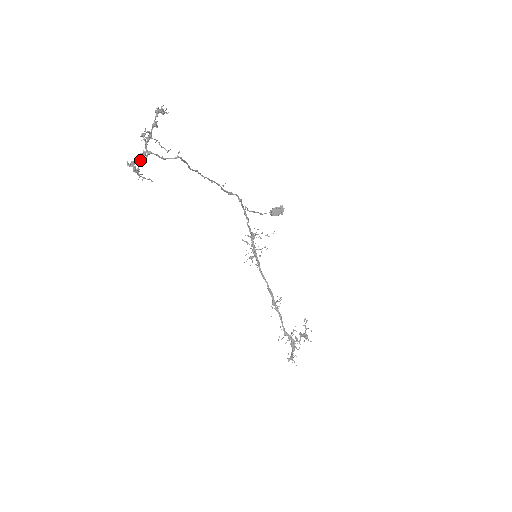
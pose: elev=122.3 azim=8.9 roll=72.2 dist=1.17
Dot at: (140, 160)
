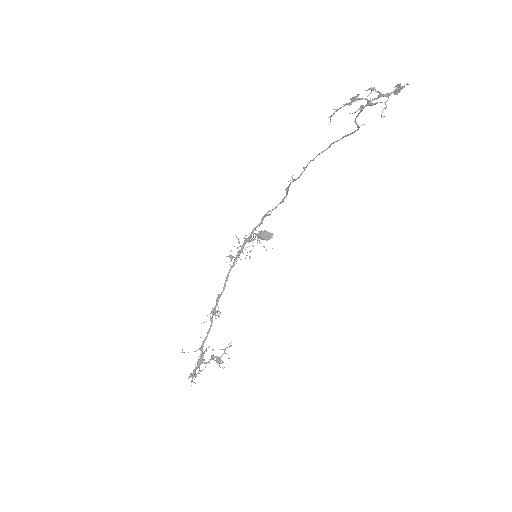
Dot at: occluded
